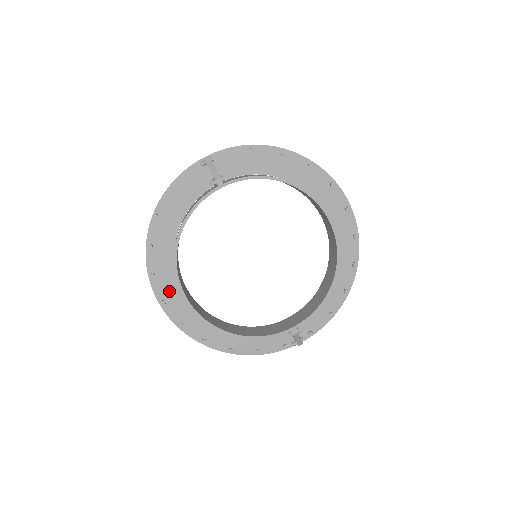
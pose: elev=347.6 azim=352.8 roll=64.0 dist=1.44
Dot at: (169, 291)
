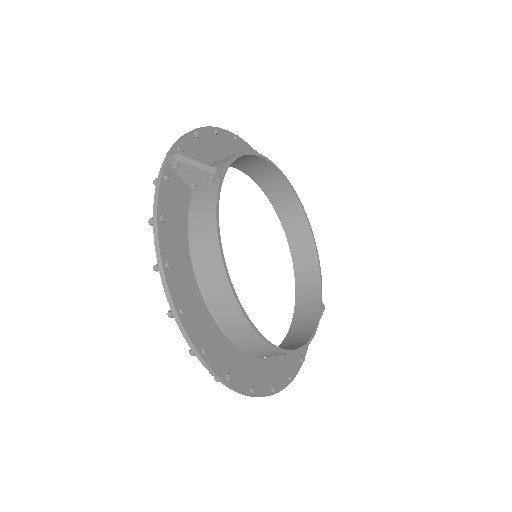
Dot at: (224, 357)
